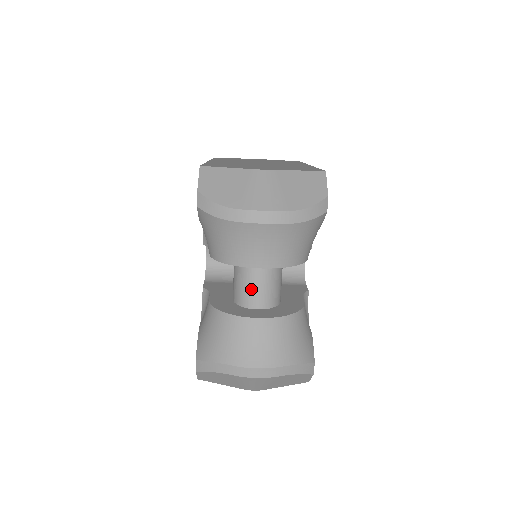
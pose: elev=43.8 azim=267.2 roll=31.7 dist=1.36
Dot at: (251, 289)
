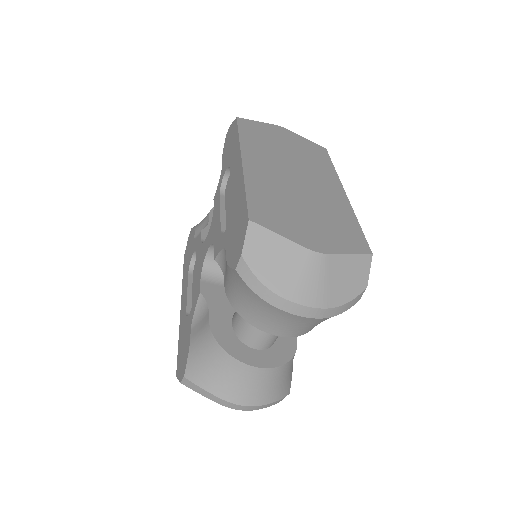
Dot at: (257, 334)
